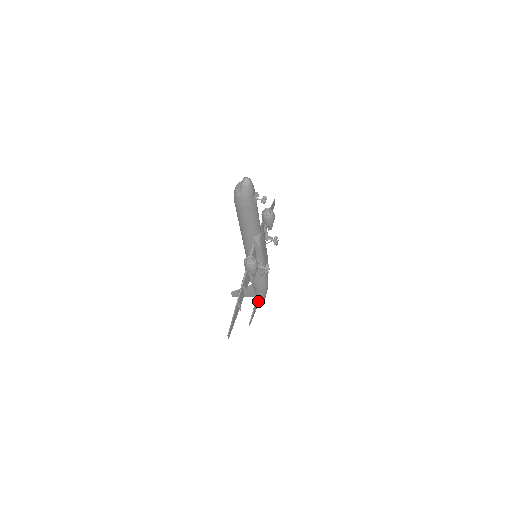
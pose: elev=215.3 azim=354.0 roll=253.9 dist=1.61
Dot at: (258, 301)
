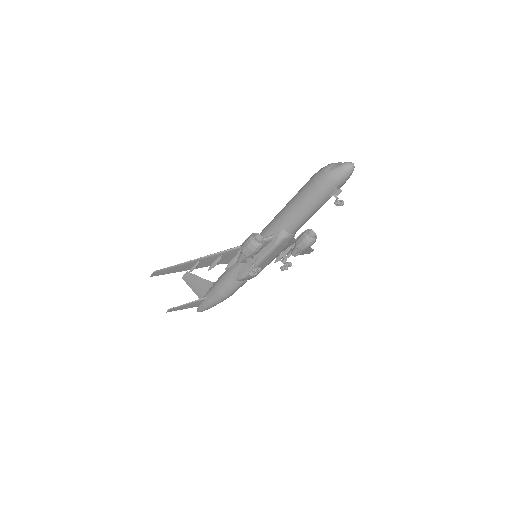
Dot at: (199, 303)
